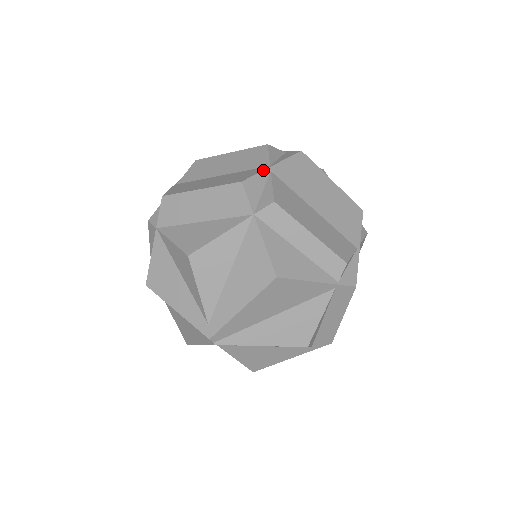
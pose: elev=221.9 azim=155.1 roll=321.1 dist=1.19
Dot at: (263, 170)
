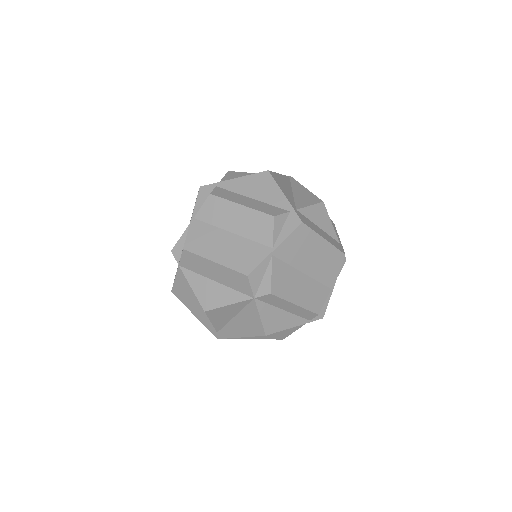
Dot at: (266, 257)
